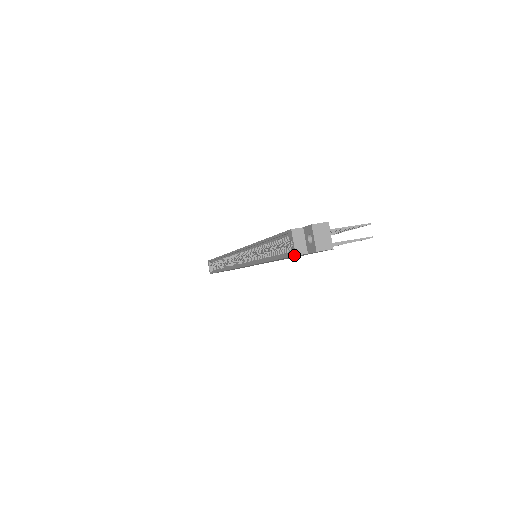
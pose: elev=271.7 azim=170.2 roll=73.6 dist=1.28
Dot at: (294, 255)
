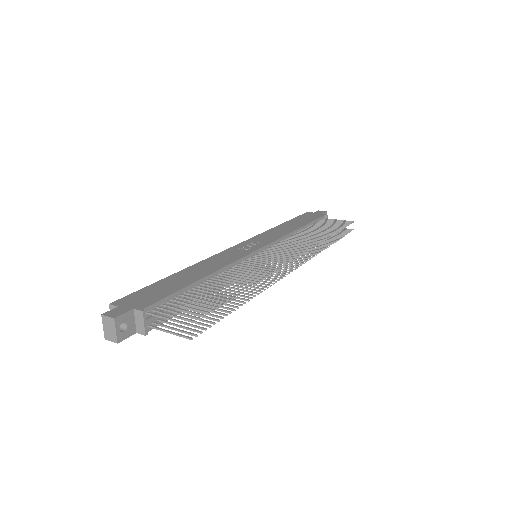
Dot at: occluded
